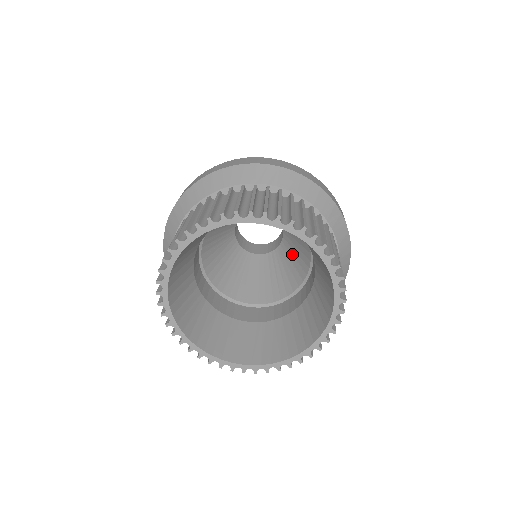
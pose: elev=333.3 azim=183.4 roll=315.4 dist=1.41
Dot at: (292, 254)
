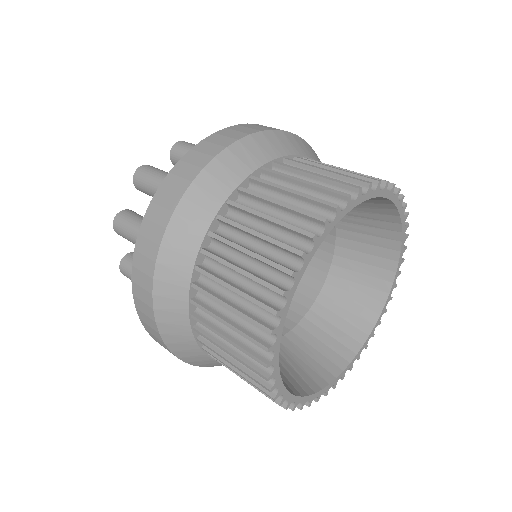
Dot at: occluded
